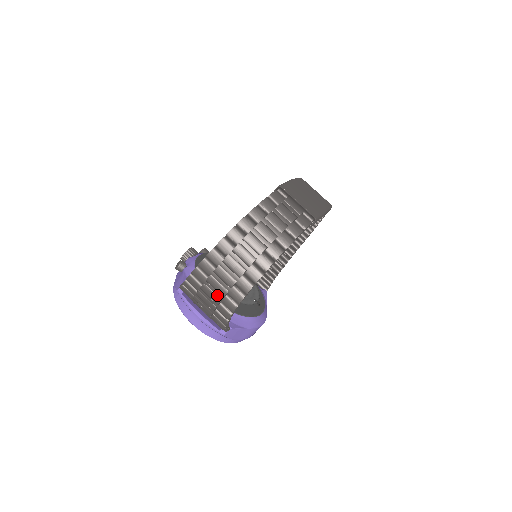
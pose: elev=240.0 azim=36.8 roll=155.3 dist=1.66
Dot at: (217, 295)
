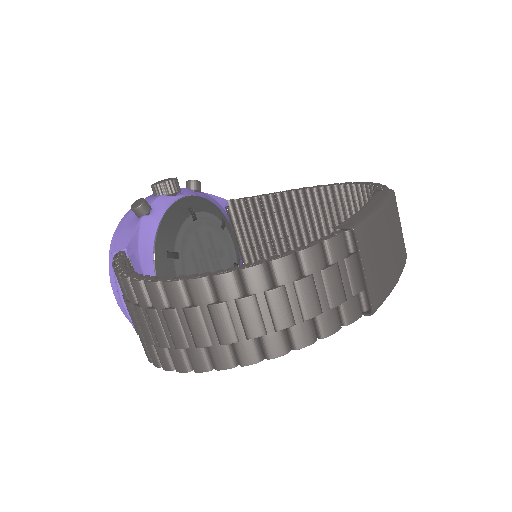
Dot at: (152, 335)
